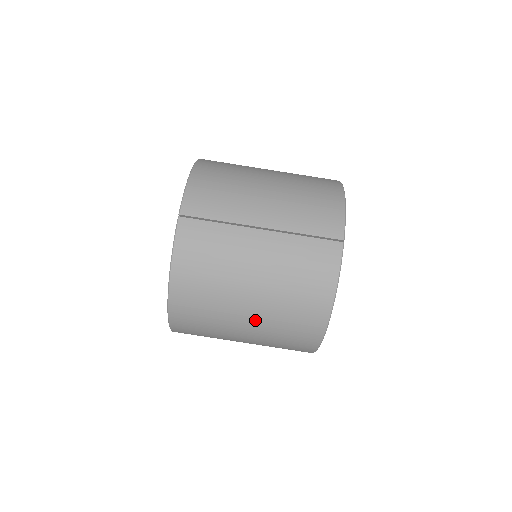
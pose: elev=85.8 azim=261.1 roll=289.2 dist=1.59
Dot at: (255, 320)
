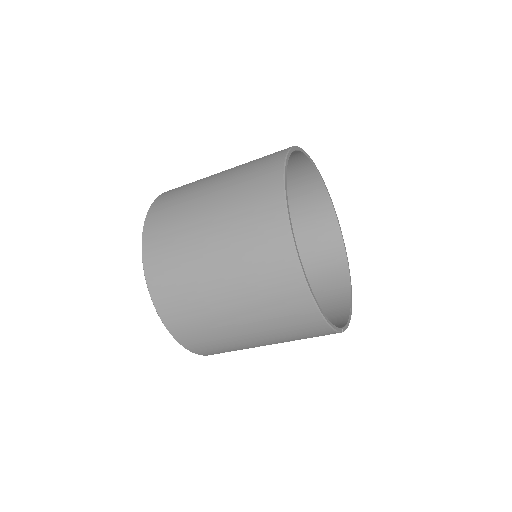
Dot at: occluded
